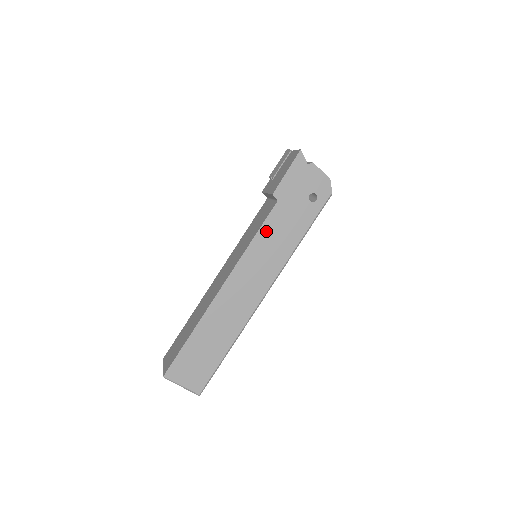
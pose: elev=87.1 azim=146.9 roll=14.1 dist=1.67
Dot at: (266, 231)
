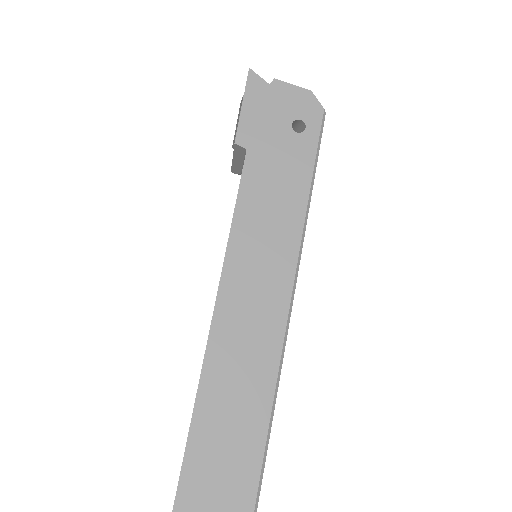
Dot at: (248, 200)
